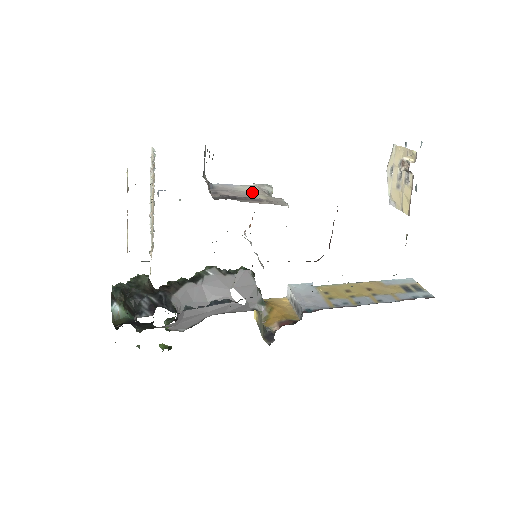
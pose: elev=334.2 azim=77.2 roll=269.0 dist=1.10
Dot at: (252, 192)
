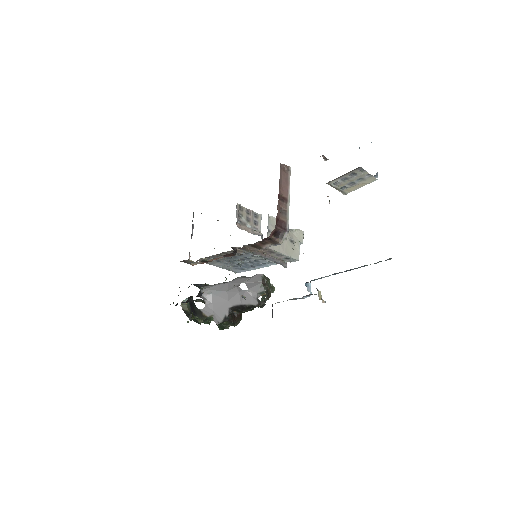
Dot at: occluded
